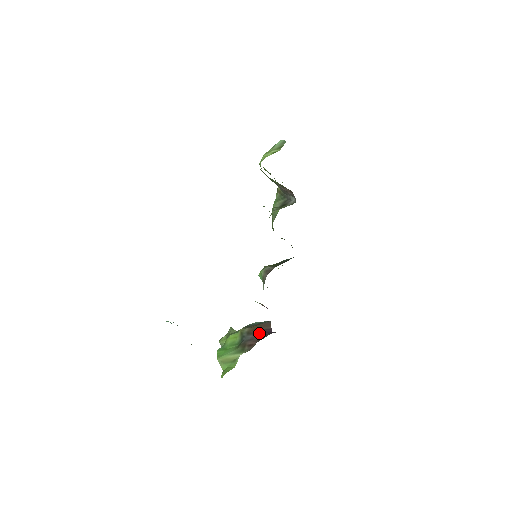
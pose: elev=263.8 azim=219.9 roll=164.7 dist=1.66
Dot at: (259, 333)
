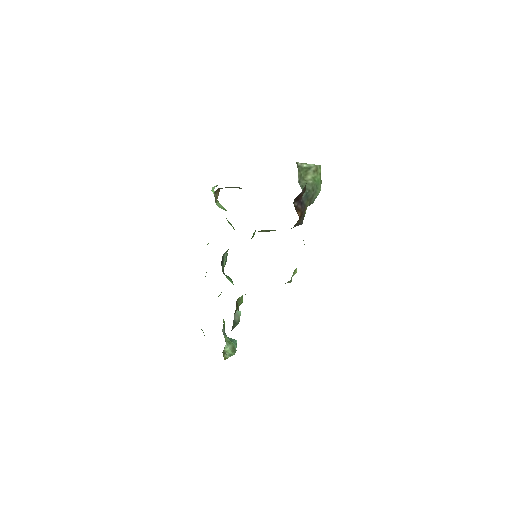
Dot at: occluded
